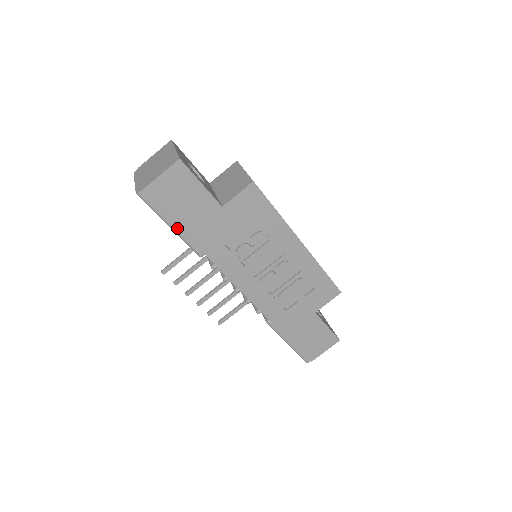
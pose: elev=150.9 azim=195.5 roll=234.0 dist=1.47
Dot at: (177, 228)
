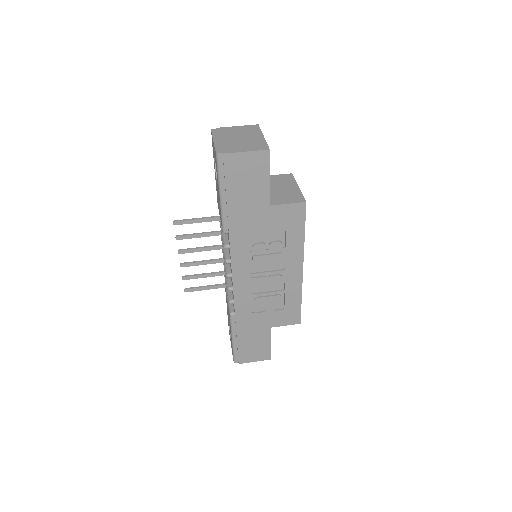
Dot at: (225, 199)
